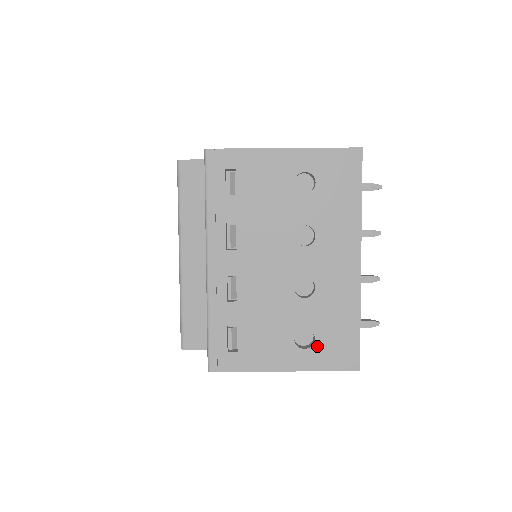
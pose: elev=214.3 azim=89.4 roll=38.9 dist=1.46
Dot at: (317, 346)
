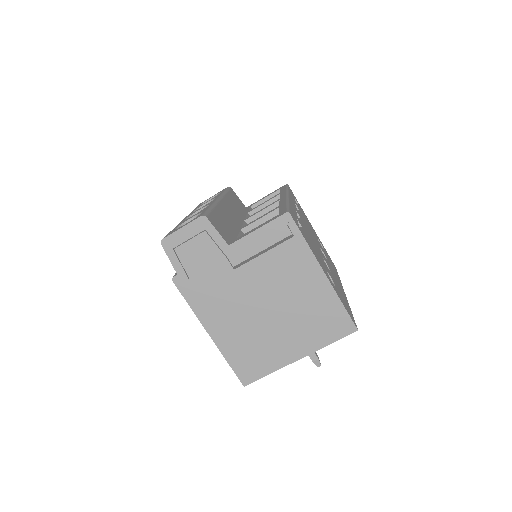
Dot at: (337, 290)
